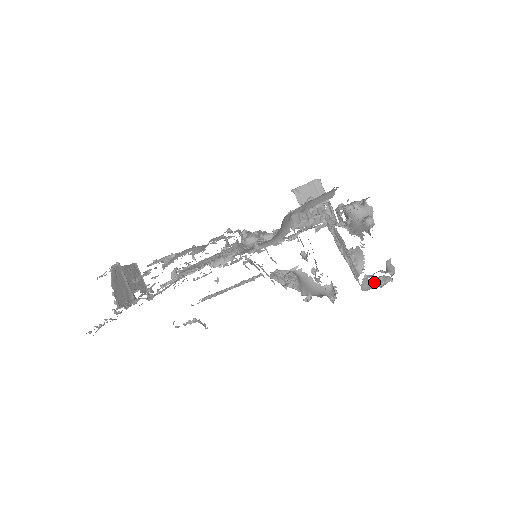
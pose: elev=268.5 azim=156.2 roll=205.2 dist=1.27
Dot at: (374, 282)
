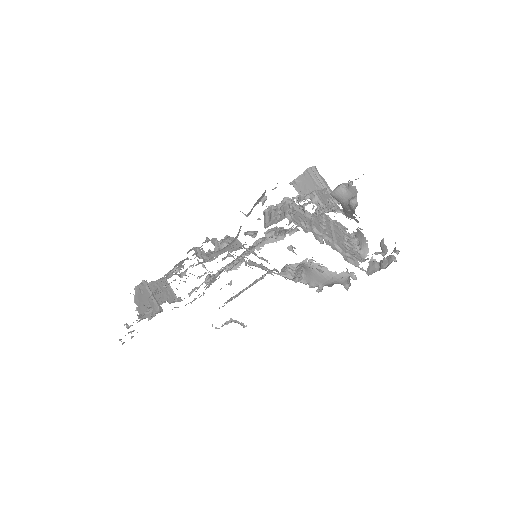
Dot at: (380, 264)
